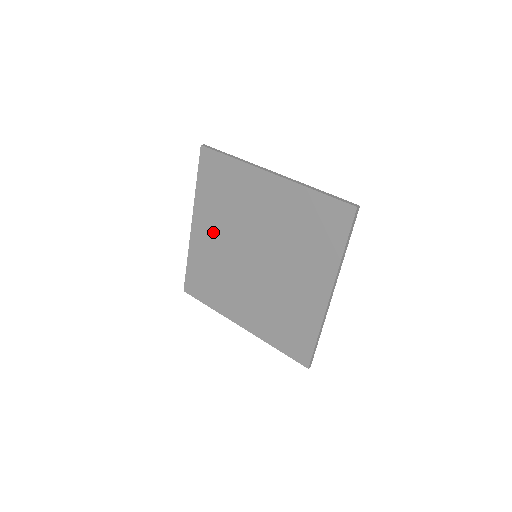
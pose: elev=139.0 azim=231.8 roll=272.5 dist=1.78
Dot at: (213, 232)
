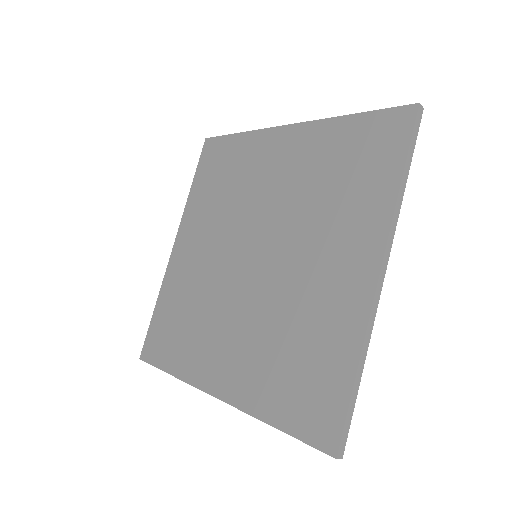
Dot at: (200, 243)
